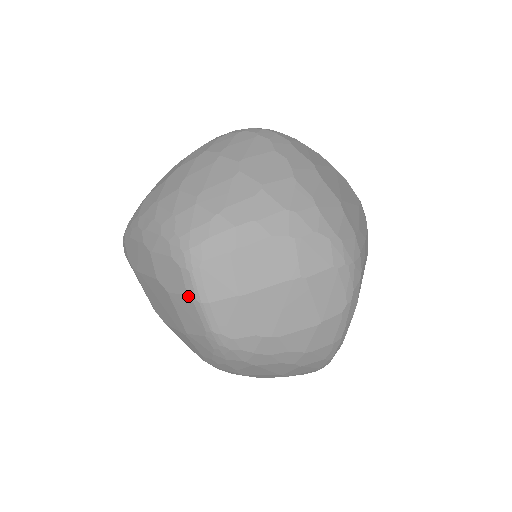
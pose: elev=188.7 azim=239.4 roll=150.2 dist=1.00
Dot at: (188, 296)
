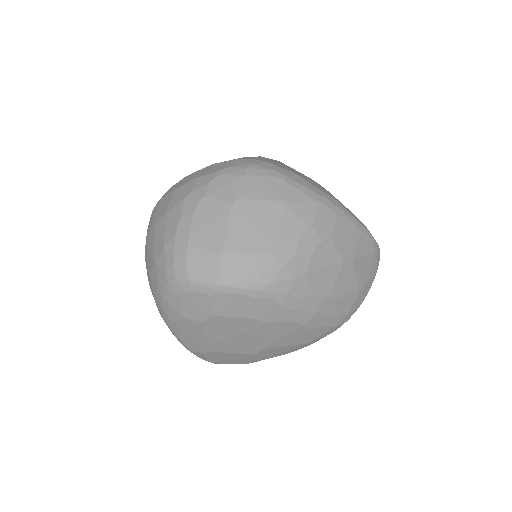
Dot at: (210, 295)
